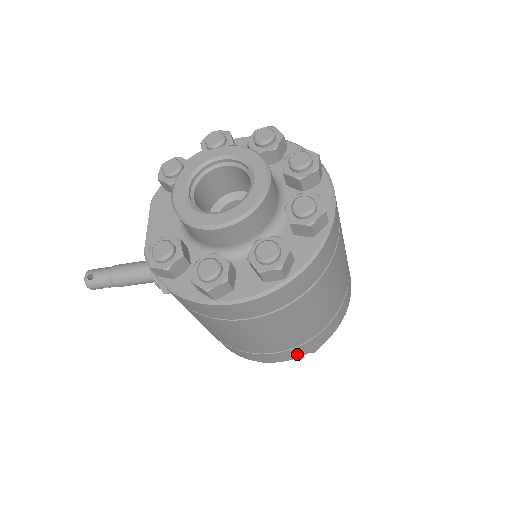
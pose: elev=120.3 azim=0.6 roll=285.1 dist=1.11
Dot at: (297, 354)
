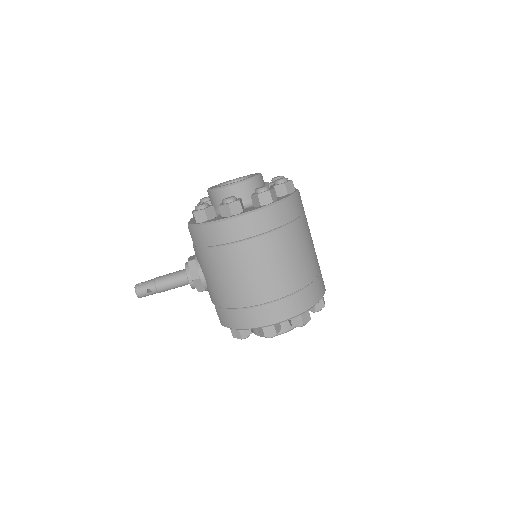
Dot at: (290, 311)
